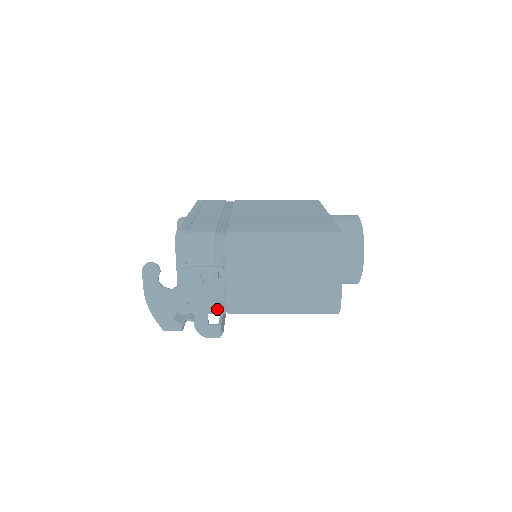
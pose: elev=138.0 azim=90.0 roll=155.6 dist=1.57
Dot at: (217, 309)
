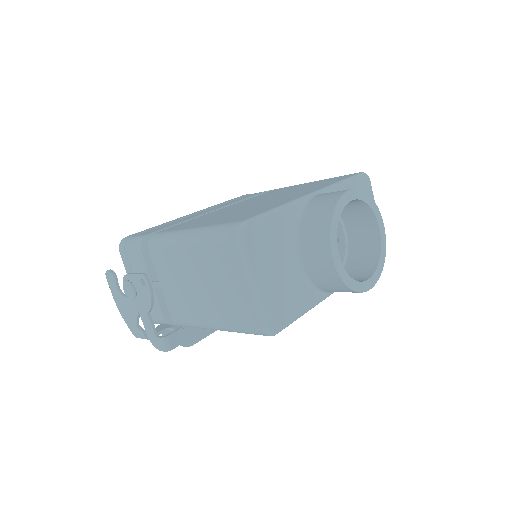
Dot at: (167, 319)
